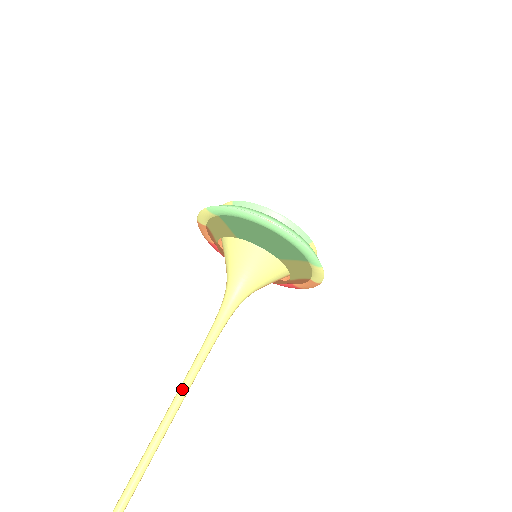
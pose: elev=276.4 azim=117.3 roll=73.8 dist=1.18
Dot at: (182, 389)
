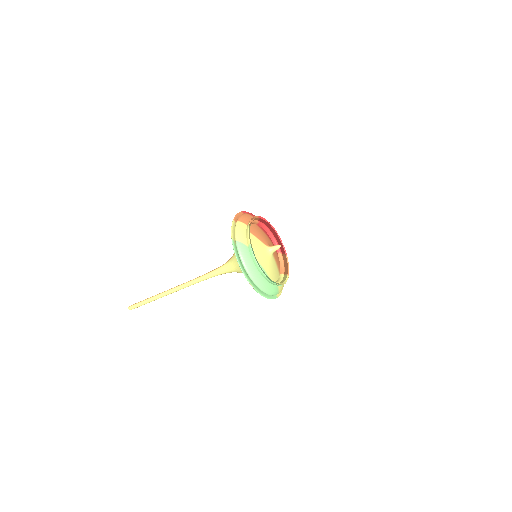
Dot at: (183, 287)
